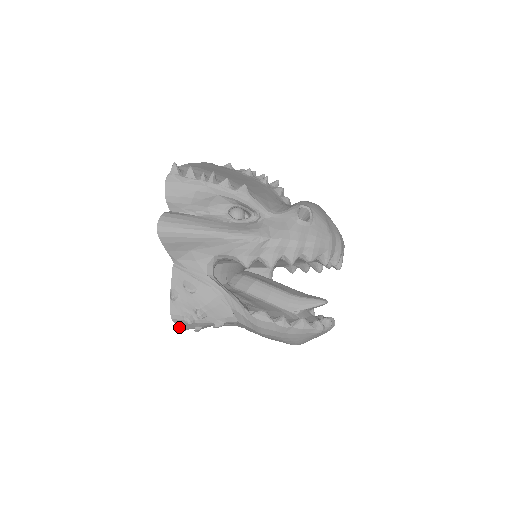
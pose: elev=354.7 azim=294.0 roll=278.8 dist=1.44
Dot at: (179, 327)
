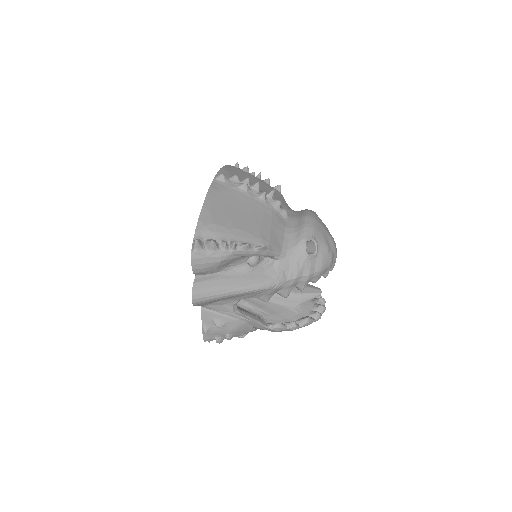
Dot at: (209, 341)
